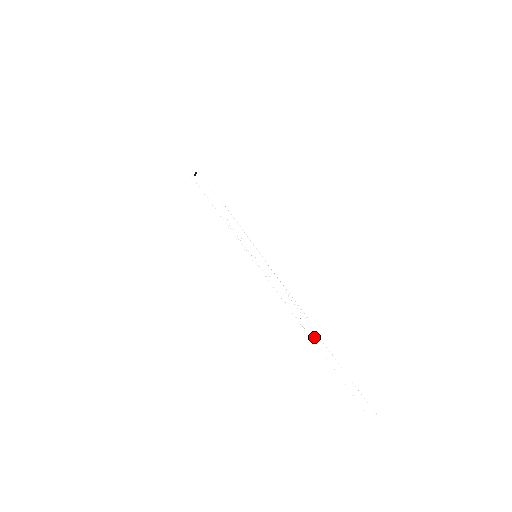
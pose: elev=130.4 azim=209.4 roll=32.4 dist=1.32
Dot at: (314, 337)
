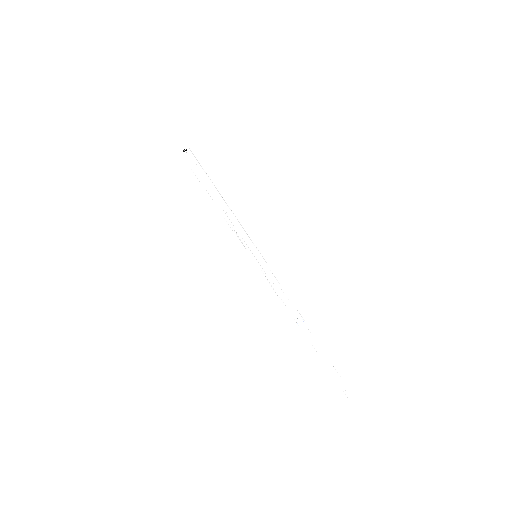
Dot at: (309, 335)
